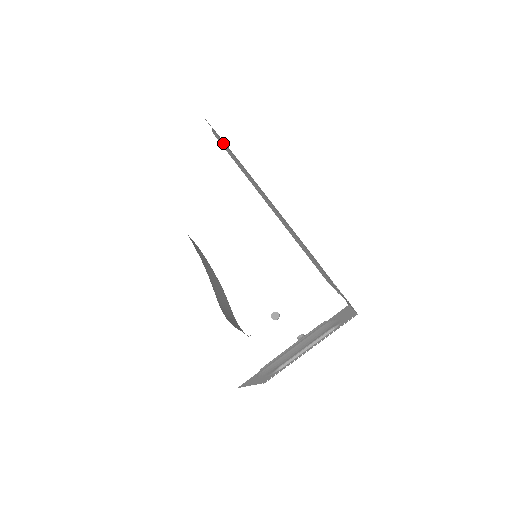
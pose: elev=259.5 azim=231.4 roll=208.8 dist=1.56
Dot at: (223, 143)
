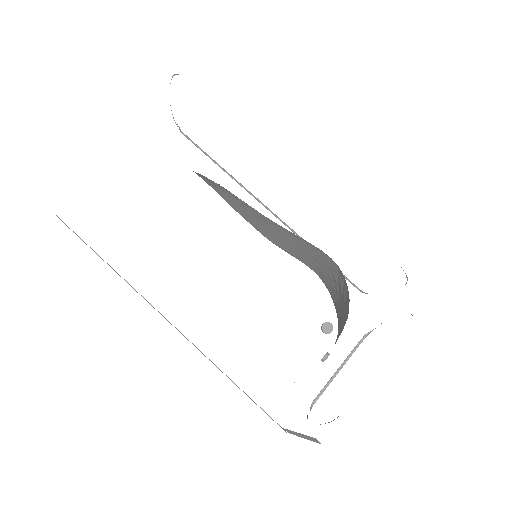
Dot at: occluded
